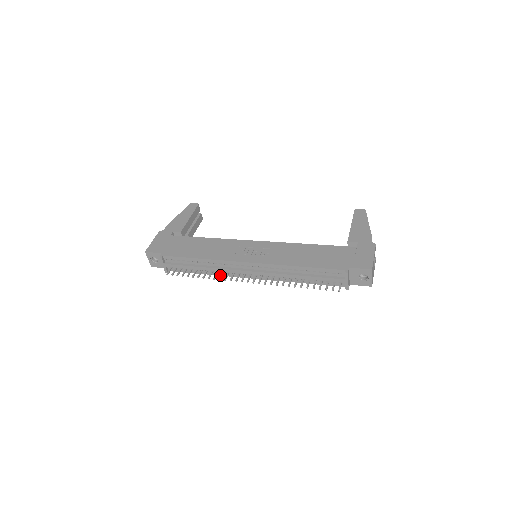
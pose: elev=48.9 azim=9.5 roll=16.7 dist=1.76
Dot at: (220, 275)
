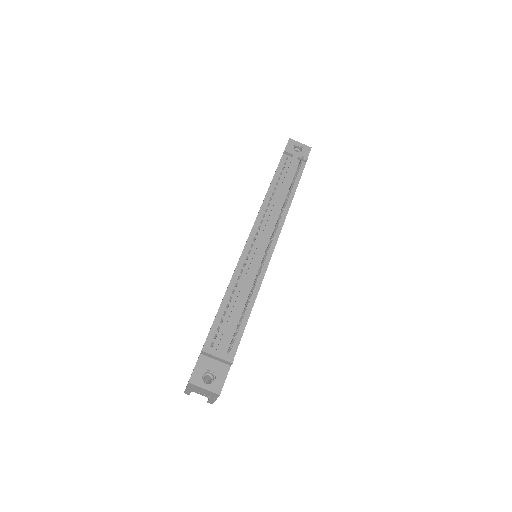
Dot at: (256, 275)
